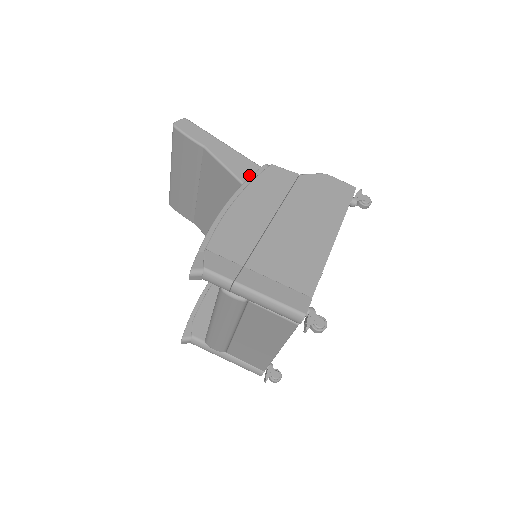
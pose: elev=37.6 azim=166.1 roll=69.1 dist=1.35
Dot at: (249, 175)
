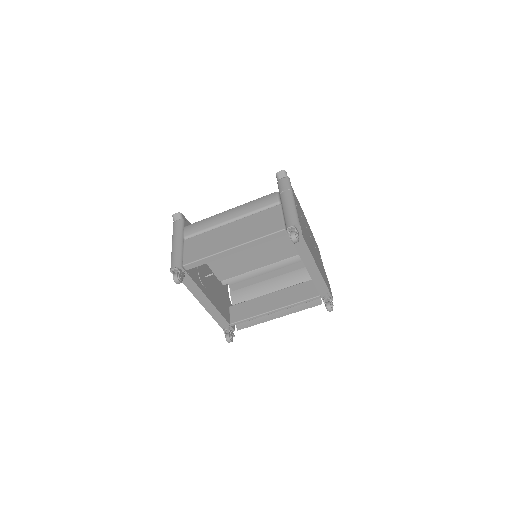
Dot at: occluded
